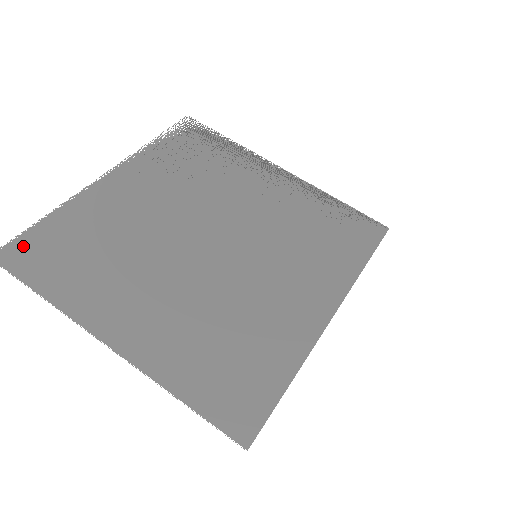
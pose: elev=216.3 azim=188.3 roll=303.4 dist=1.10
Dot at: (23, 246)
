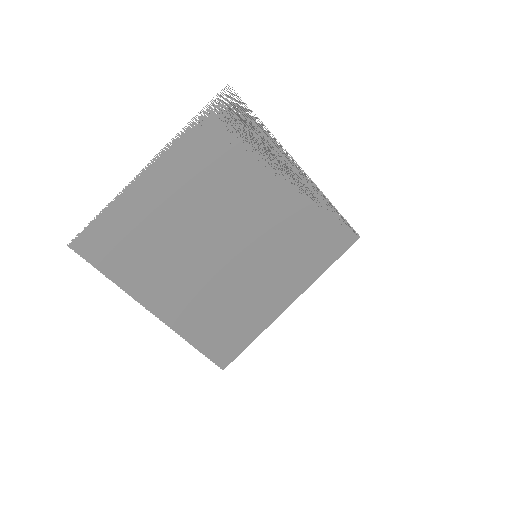
Dot at: (91, 238)
